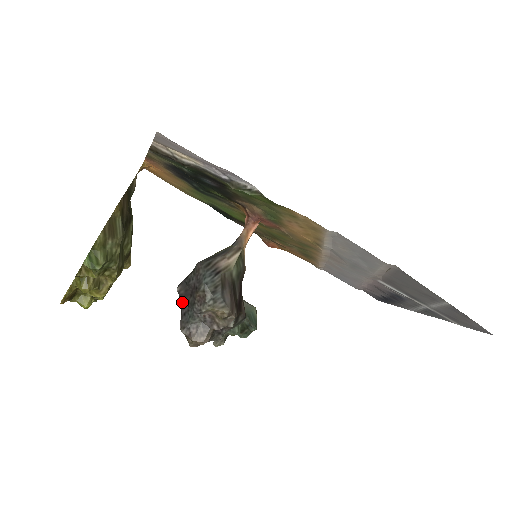
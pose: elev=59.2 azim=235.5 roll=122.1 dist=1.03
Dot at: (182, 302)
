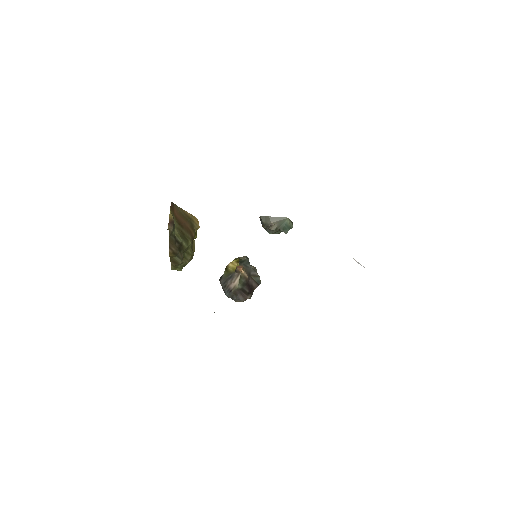
Dot at: occluded
